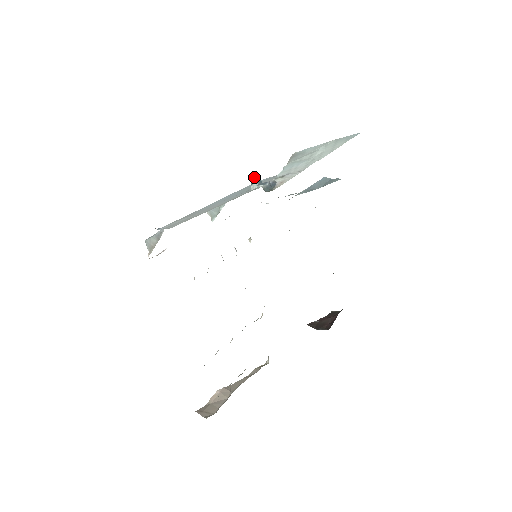
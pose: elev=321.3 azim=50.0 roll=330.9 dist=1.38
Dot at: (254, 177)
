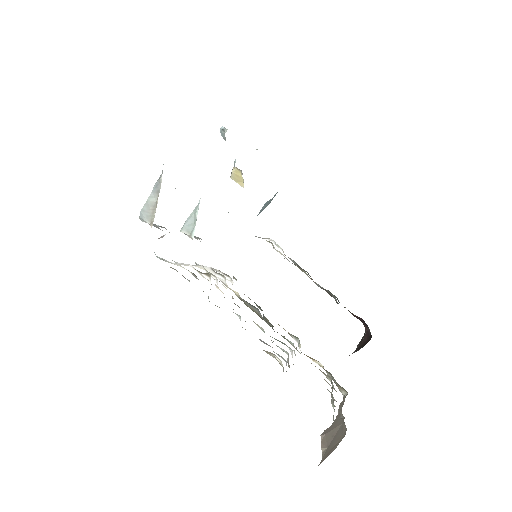
Dot at: (221, 129)
